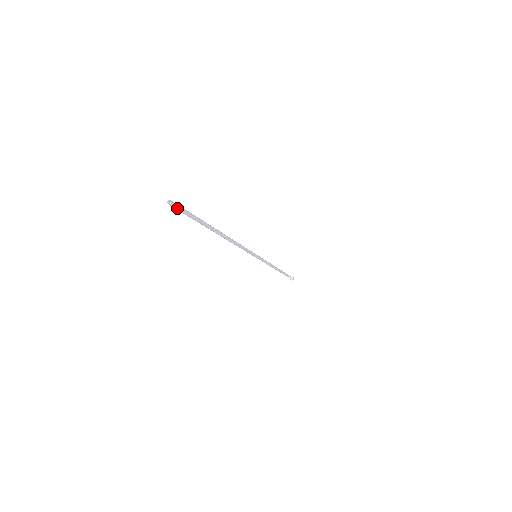
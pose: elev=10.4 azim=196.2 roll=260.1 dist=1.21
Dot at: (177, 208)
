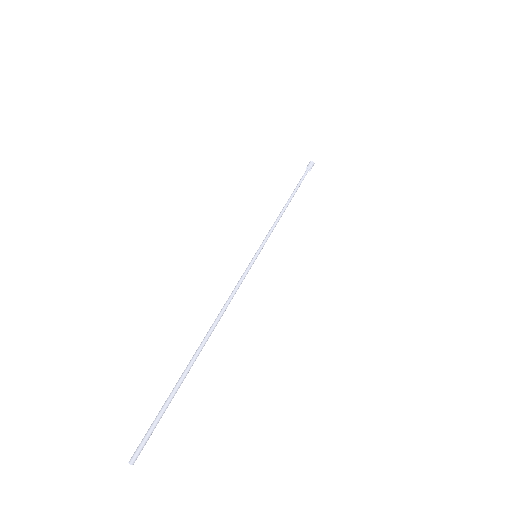
Dot at: (142, 448)
